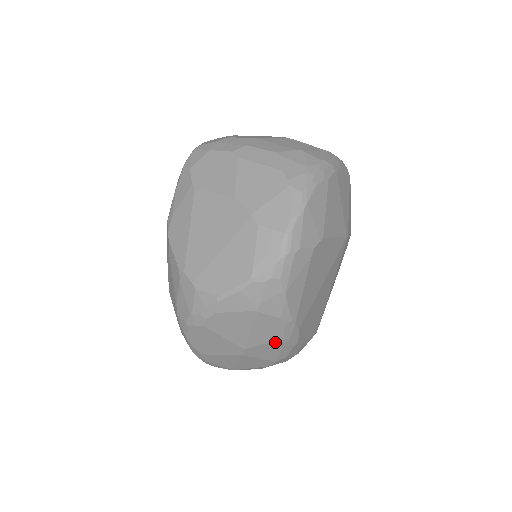
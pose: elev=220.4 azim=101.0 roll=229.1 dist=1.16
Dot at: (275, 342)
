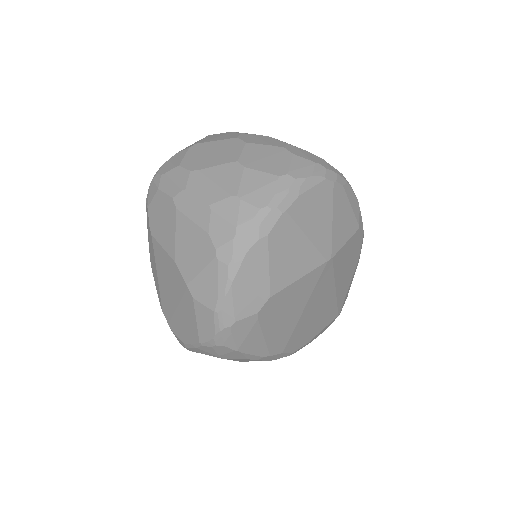
Dot at: occluded
